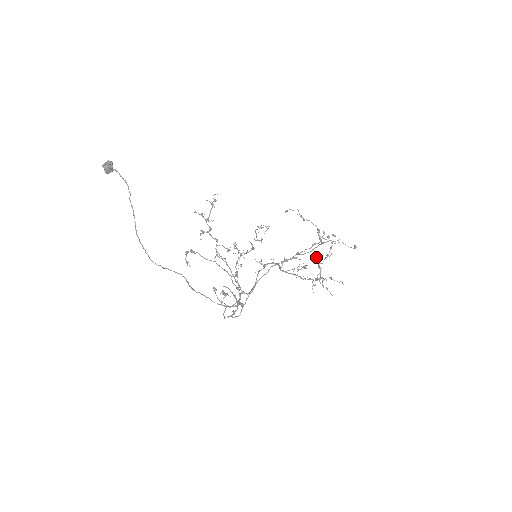
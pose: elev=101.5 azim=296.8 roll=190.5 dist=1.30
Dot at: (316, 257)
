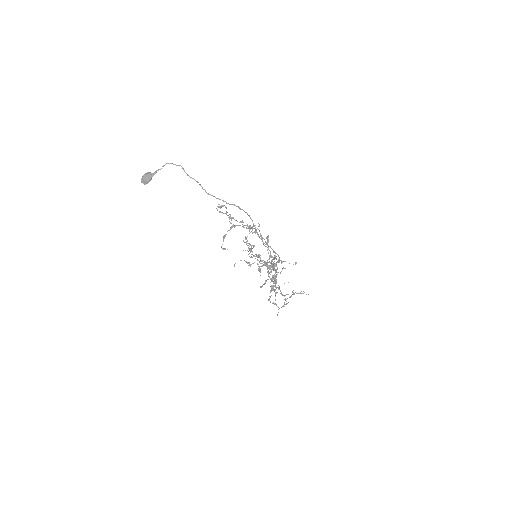
Dot at: occluded
